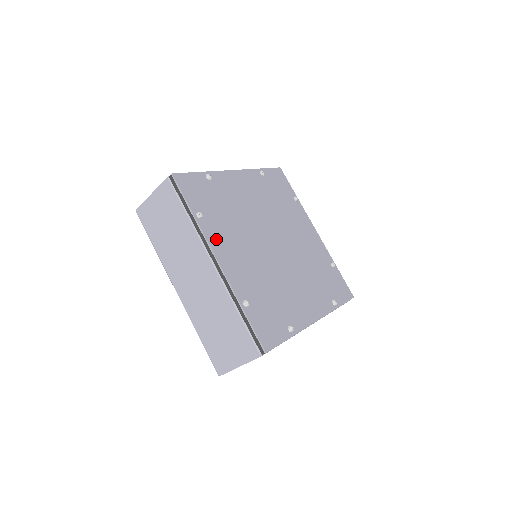
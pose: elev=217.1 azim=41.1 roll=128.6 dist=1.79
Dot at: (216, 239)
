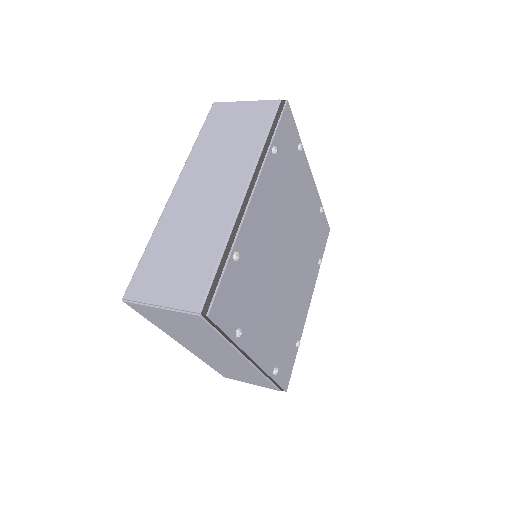
Dot at: (252, 339)
